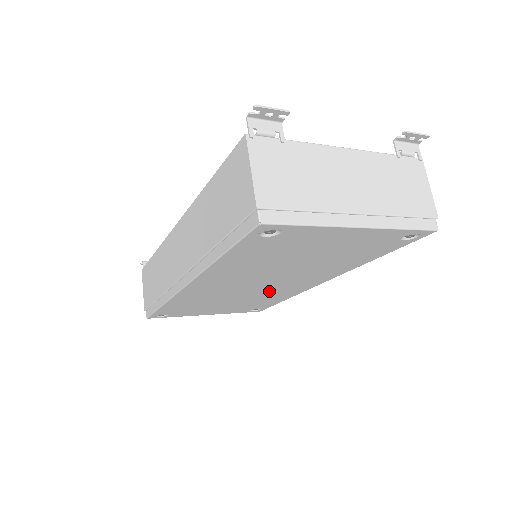
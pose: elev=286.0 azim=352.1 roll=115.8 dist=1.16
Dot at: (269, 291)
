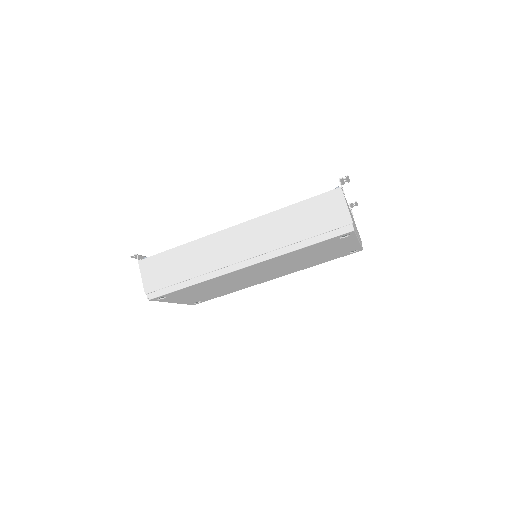
Dot at: (247, 282)
